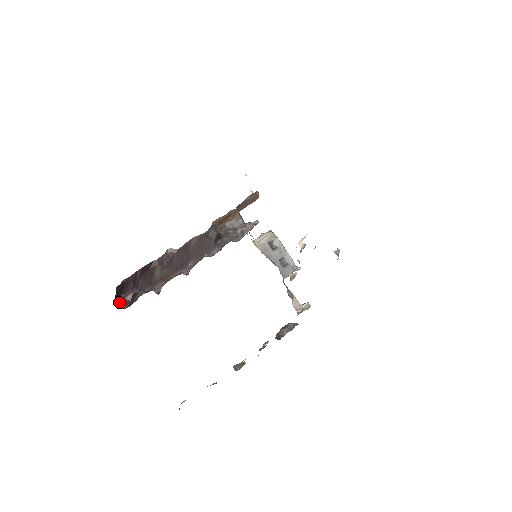
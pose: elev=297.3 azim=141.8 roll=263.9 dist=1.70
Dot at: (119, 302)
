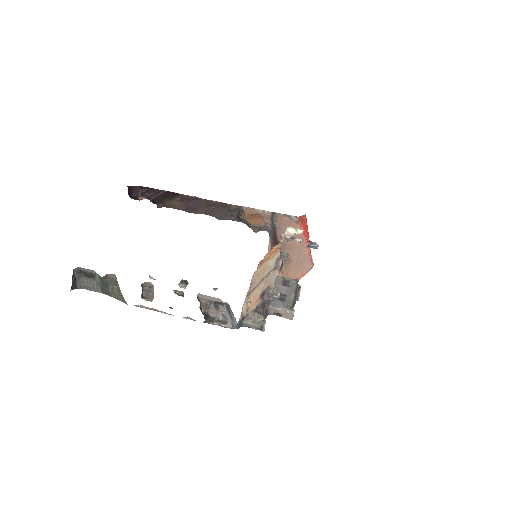
Dot at: (134, 195)
